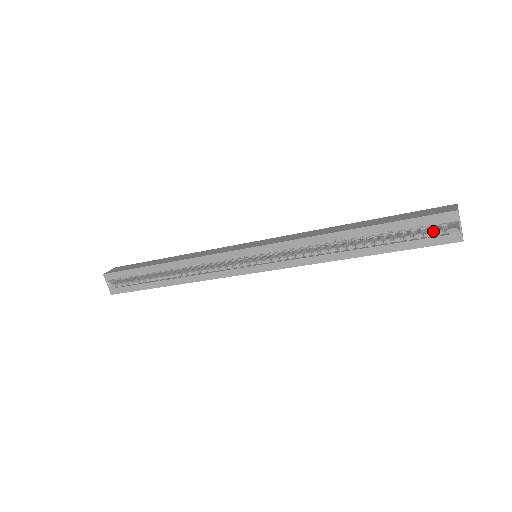
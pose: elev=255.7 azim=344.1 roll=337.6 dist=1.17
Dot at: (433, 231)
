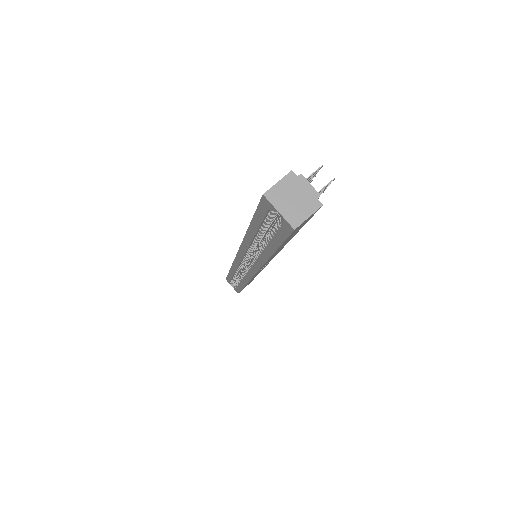
Dot at: occluded
